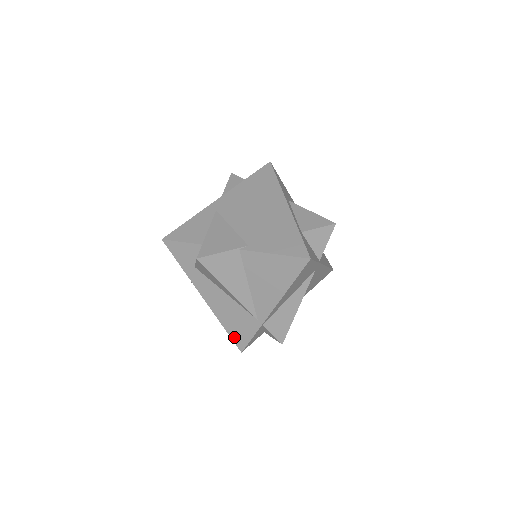
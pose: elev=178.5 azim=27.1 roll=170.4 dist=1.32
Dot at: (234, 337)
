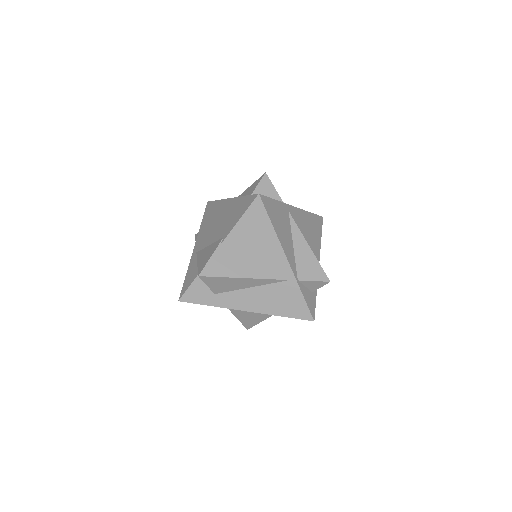
Dot at: (295, 315)
